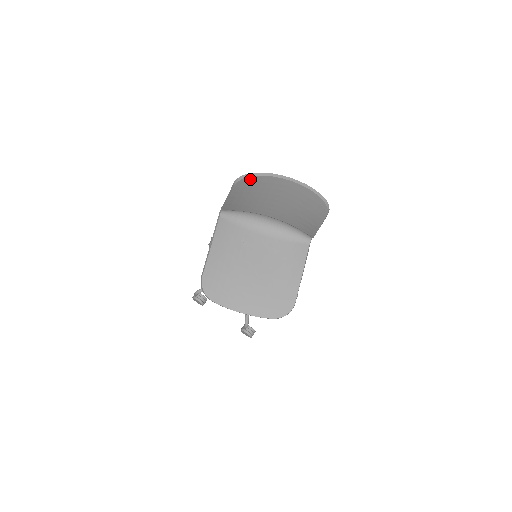
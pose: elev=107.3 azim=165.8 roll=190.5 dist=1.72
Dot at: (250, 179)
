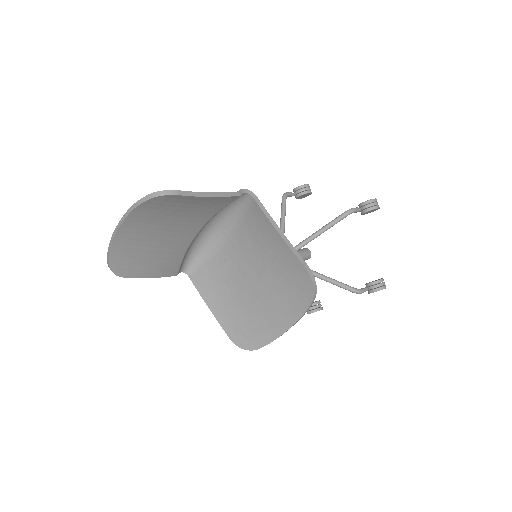
Dot at: (114, 263)
